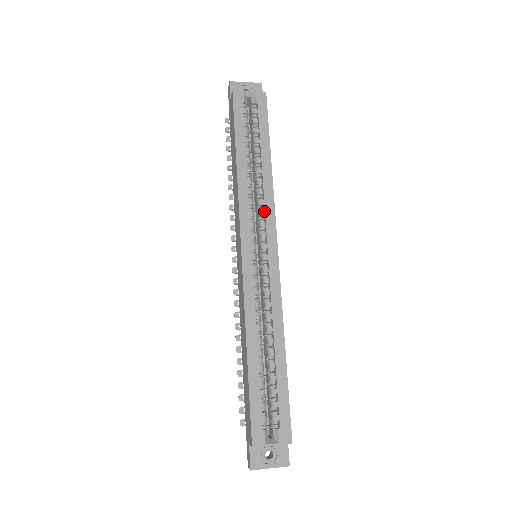
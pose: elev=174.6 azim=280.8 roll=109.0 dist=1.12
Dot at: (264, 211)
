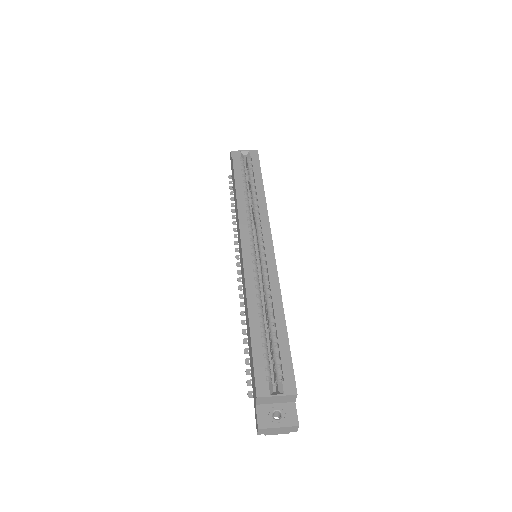
Dot at: (260, 220)
